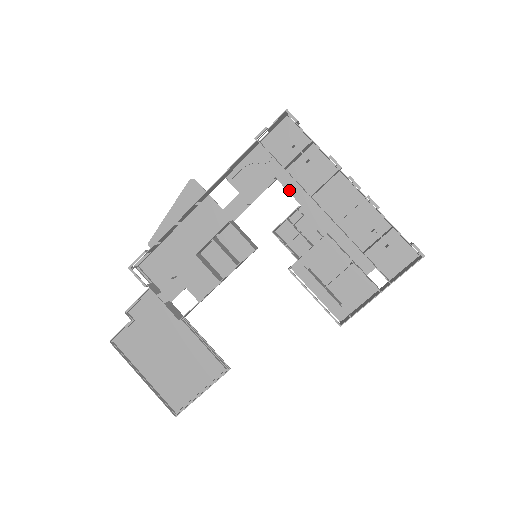
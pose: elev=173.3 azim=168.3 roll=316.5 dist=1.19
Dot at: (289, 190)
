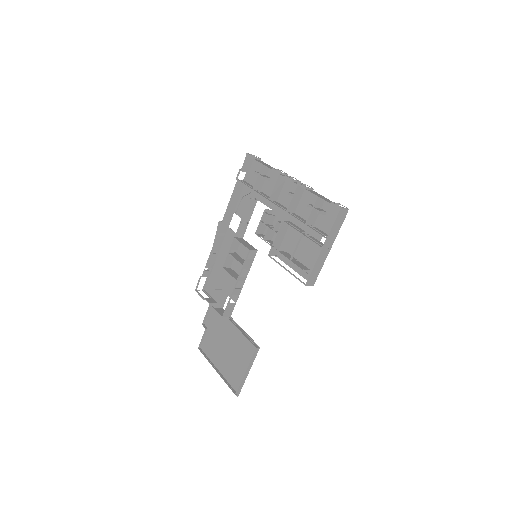
Dot at: (265, 203)
